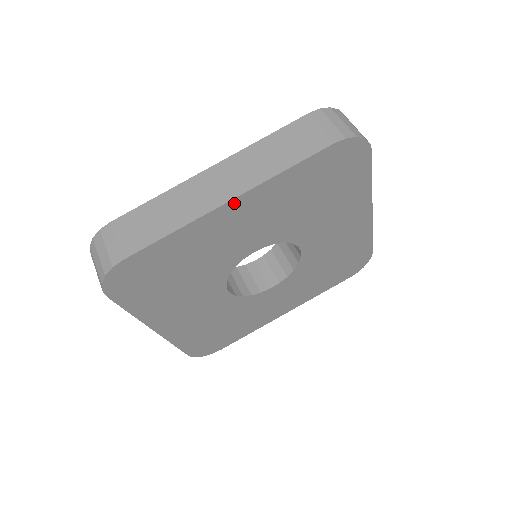
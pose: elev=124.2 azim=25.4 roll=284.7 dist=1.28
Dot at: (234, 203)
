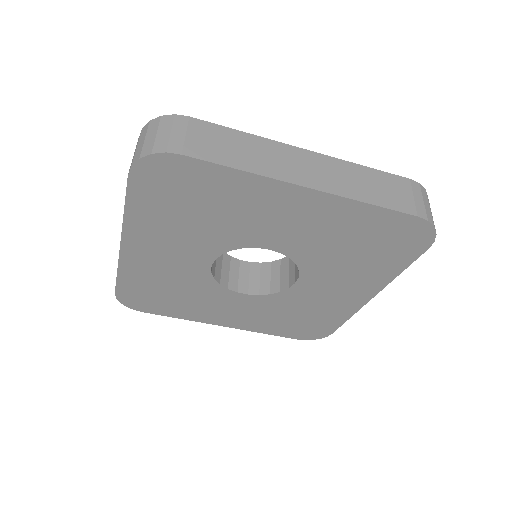
Dot at: (126, 245)
